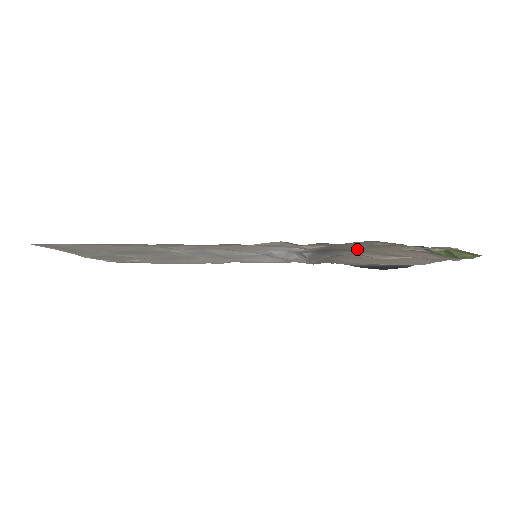
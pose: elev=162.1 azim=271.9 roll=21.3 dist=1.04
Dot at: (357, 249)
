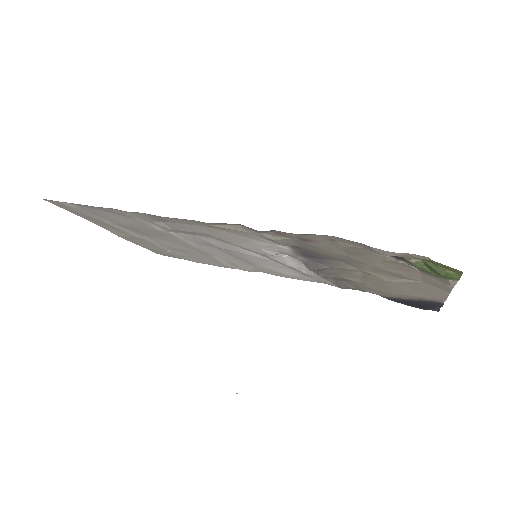
Dot at: (344, 257)
